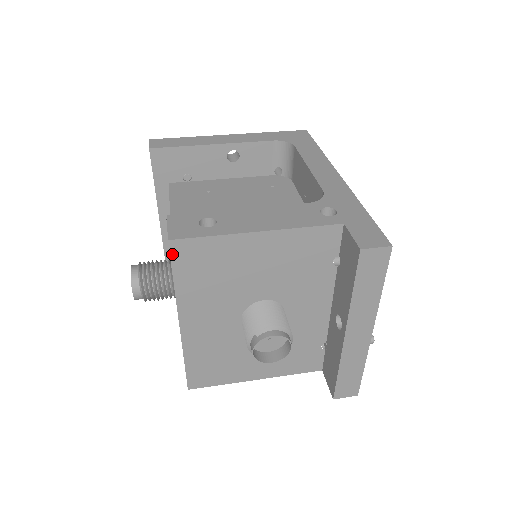
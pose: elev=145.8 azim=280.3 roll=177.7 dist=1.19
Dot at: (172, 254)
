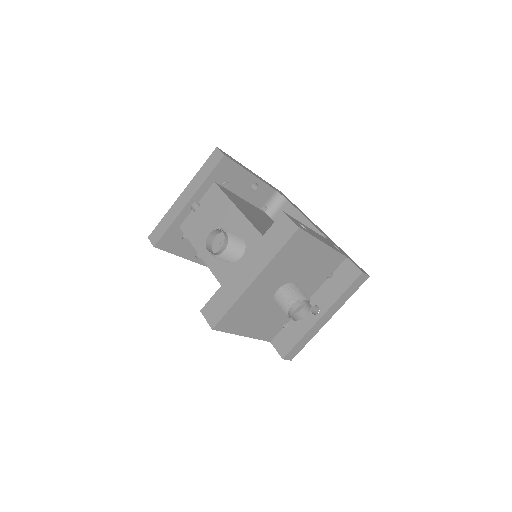
Dot at: (293, 236)
